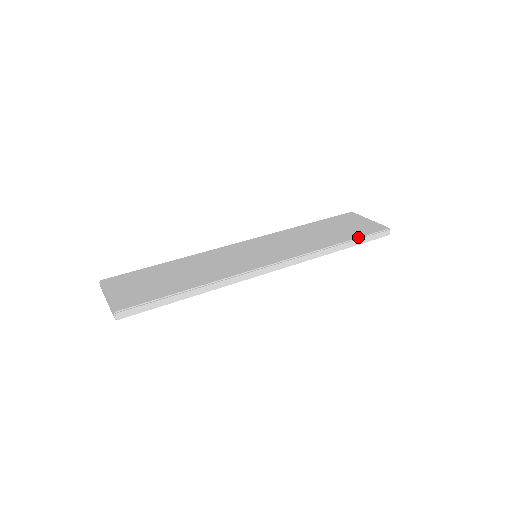
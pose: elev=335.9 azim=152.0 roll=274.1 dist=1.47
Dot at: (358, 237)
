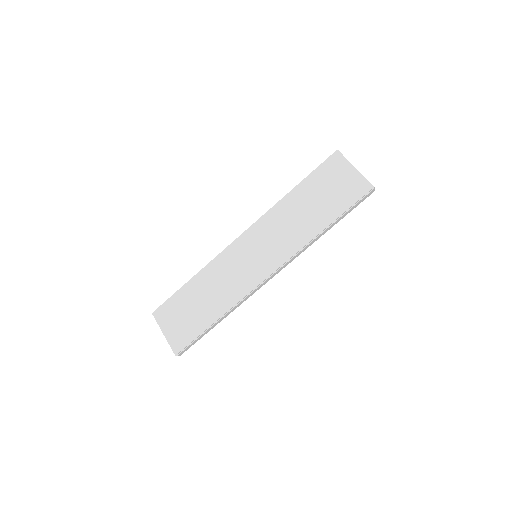
Dot at: (342, 214)
